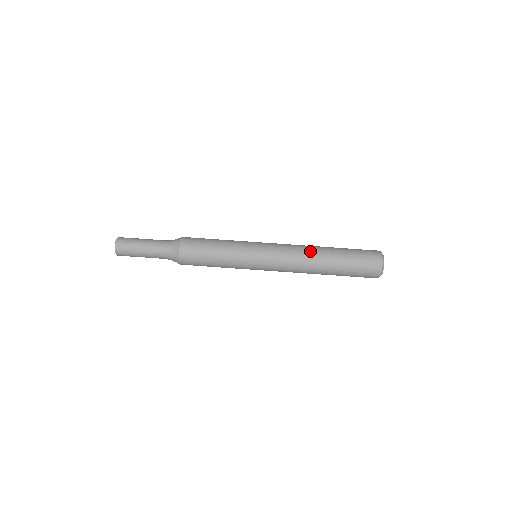
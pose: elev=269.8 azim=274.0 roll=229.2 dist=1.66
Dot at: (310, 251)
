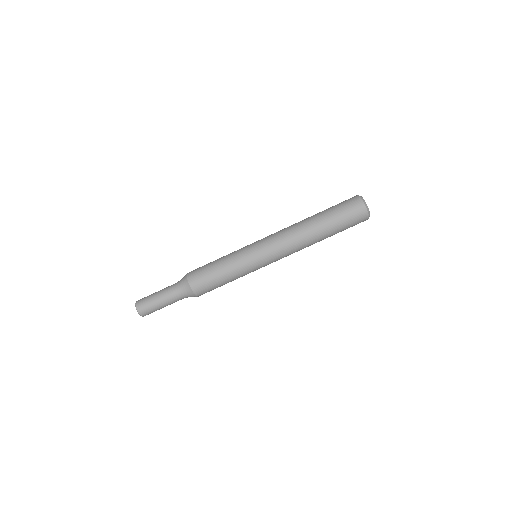
Dot at: (300, 232)
